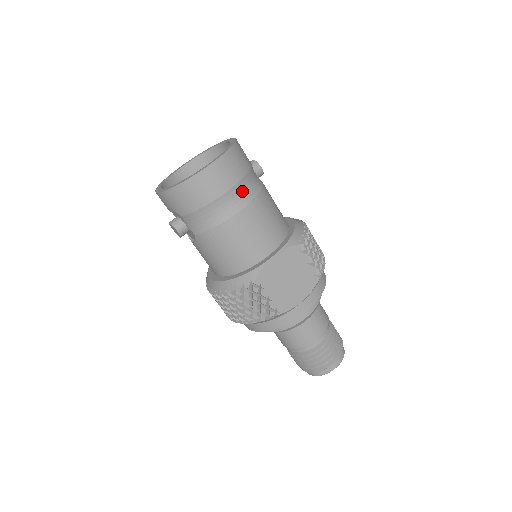
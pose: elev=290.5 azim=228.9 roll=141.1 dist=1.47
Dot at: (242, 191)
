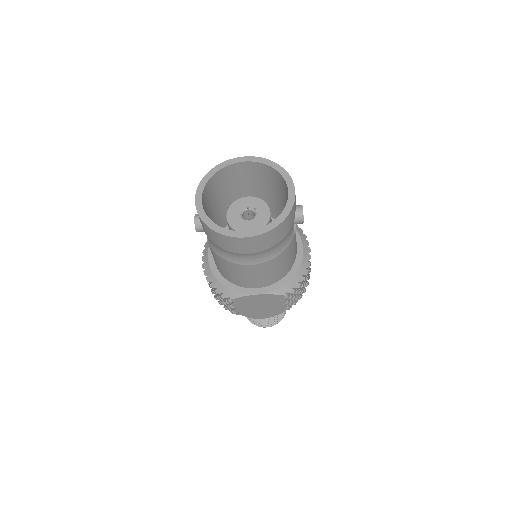
Dot at: (263, 254)
